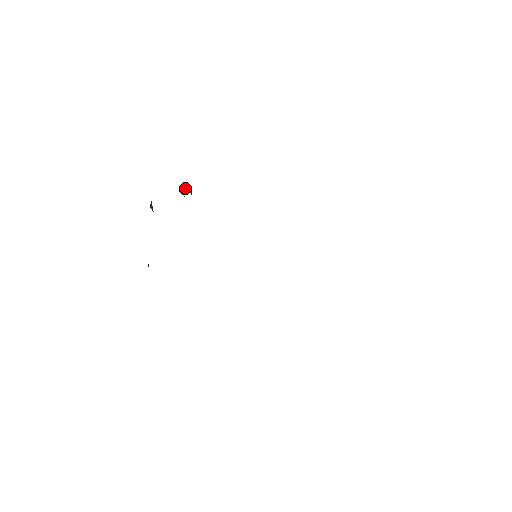
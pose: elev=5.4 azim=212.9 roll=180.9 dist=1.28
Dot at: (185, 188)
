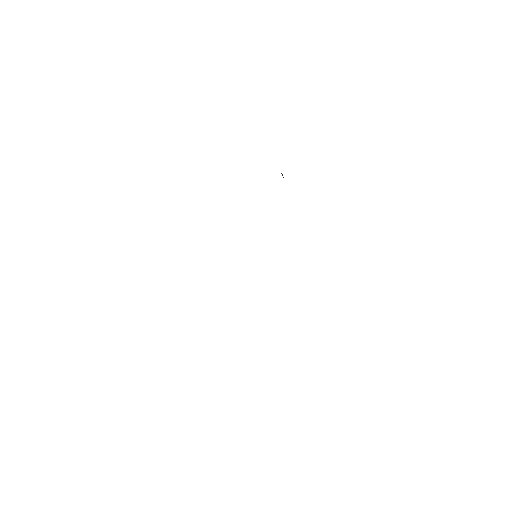
Dot at: (281, 173)
